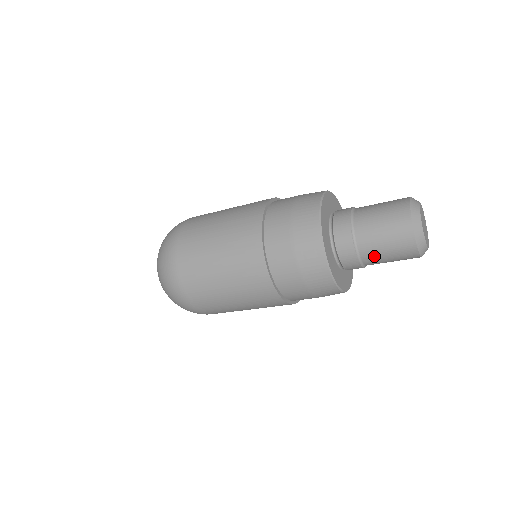
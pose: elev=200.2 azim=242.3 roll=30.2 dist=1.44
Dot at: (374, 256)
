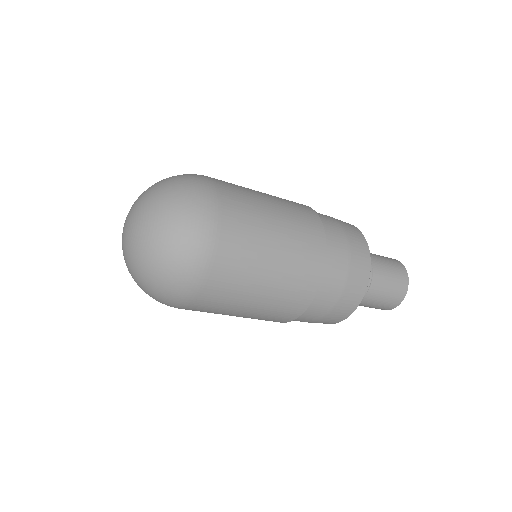
Dot at: (375, 296)
